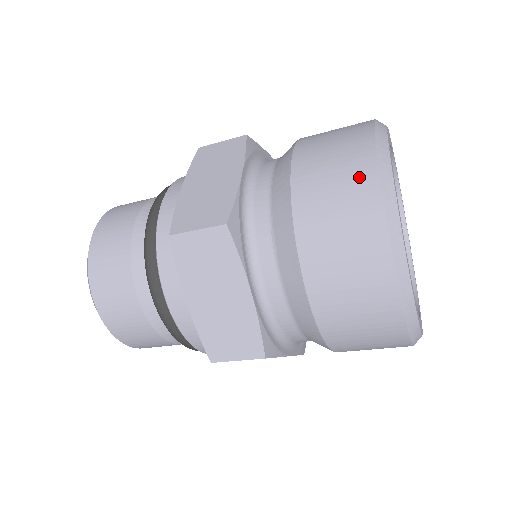
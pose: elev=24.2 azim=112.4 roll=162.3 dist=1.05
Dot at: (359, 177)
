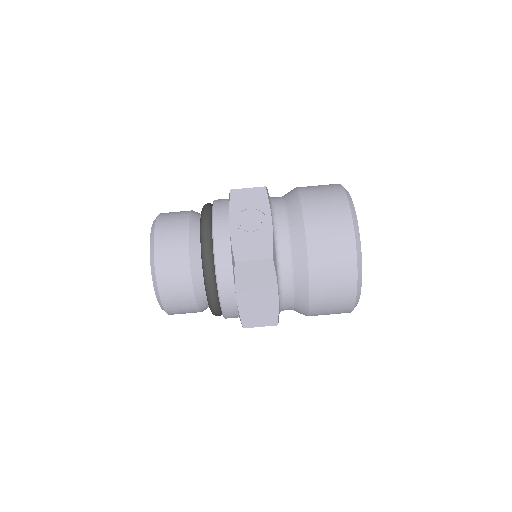
Dot at: occluded
